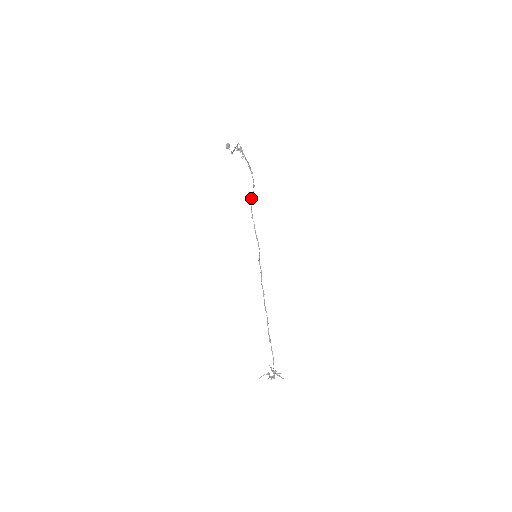
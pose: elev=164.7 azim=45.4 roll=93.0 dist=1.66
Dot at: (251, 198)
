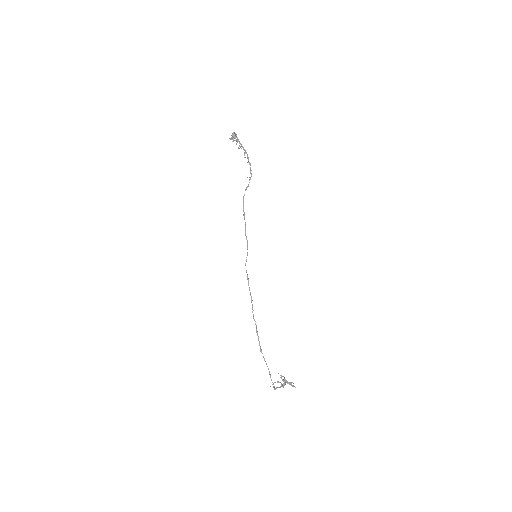
Dot at: occluded
